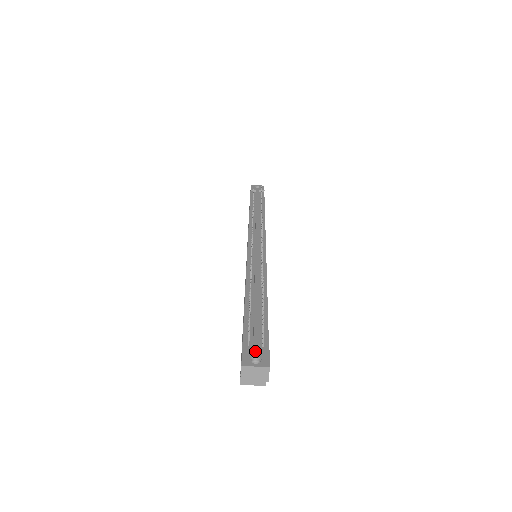
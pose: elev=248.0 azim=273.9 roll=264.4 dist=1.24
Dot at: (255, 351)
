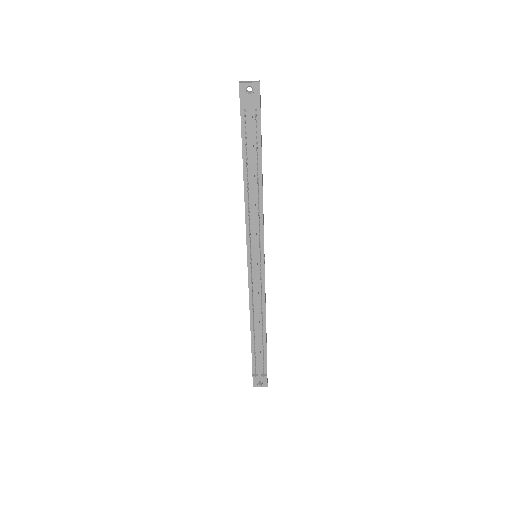
Dot at: (260, 379)
